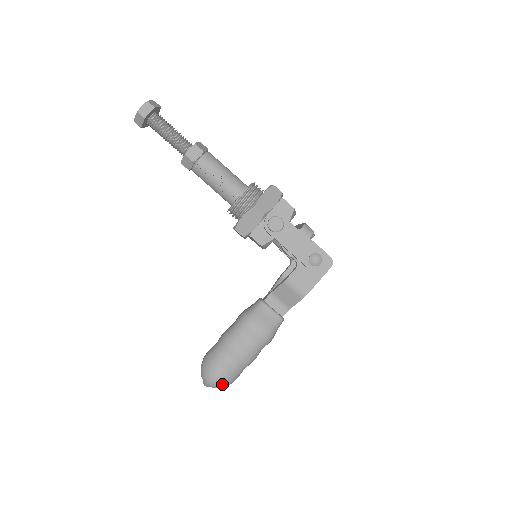
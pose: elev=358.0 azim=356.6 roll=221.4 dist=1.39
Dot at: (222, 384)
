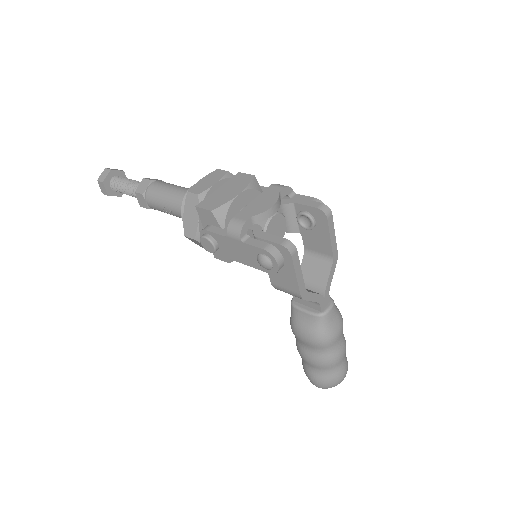
Dot at: (327, 387)
